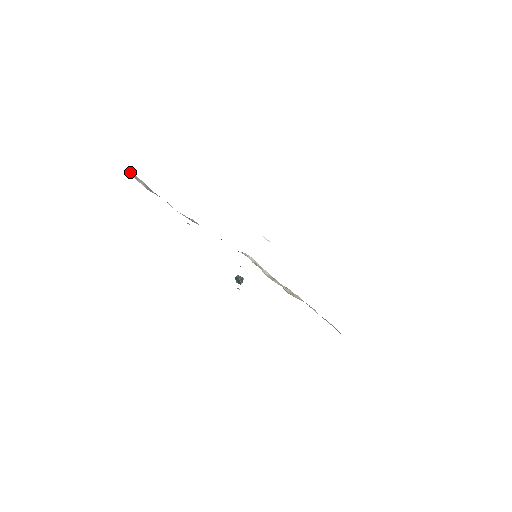
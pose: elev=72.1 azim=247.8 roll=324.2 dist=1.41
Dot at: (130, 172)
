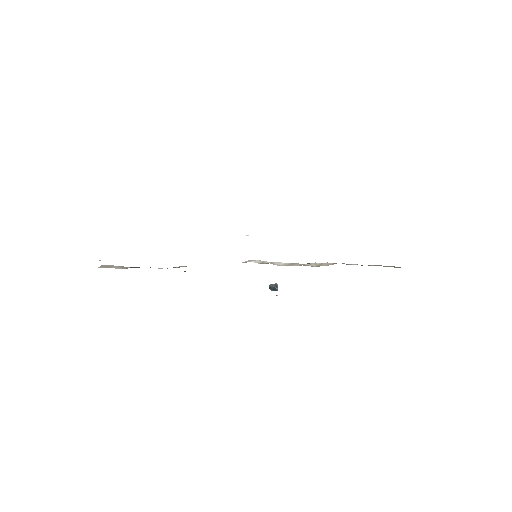
Dot at: (101, 266)
